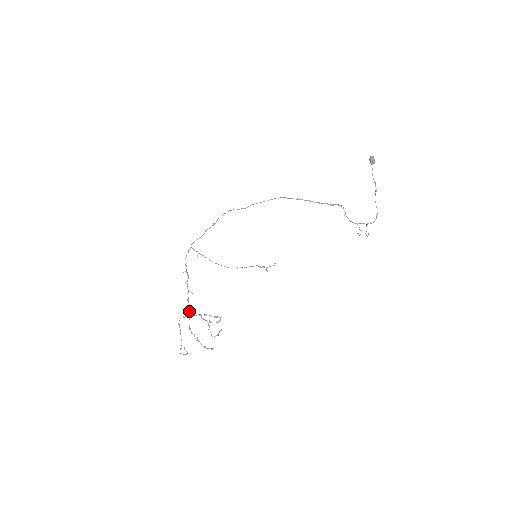
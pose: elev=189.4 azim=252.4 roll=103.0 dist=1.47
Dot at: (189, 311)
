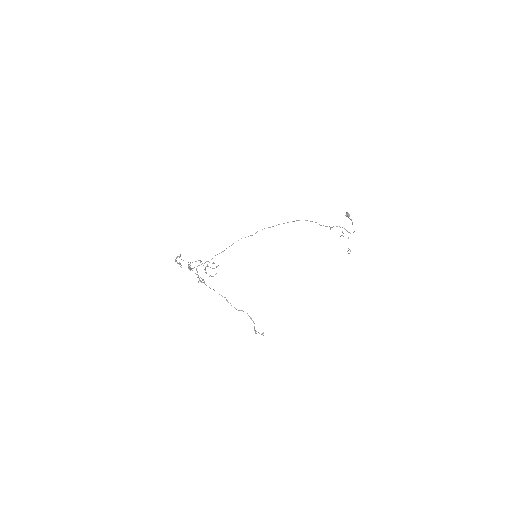
Dot at: (189, 264)
